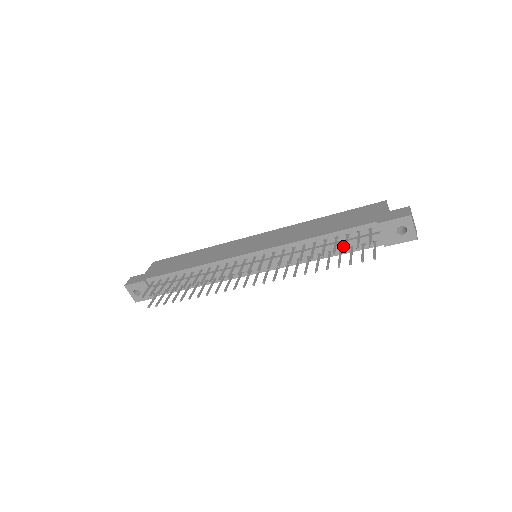
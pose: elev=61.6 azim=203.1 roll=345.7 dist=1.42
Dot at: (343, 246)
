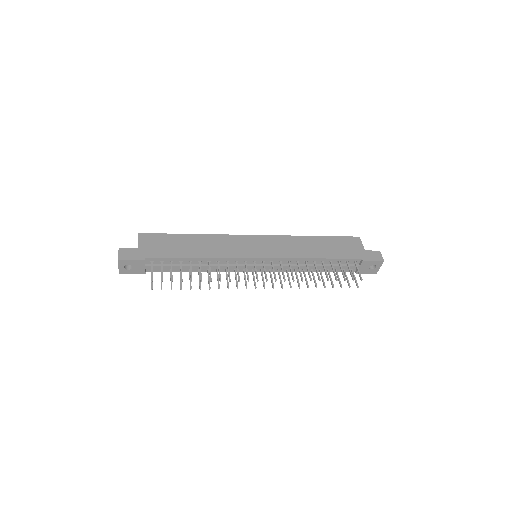
Dot at: (330, 267)
